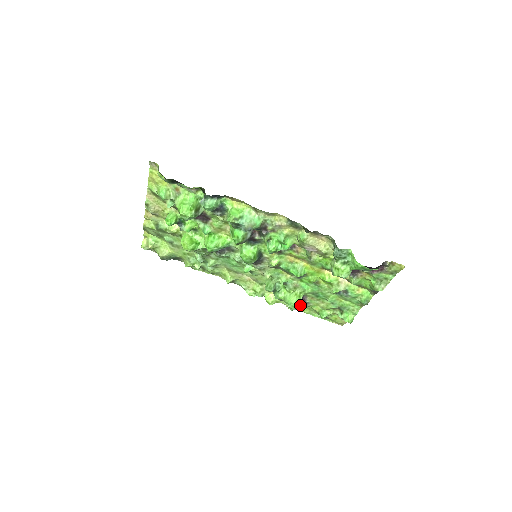
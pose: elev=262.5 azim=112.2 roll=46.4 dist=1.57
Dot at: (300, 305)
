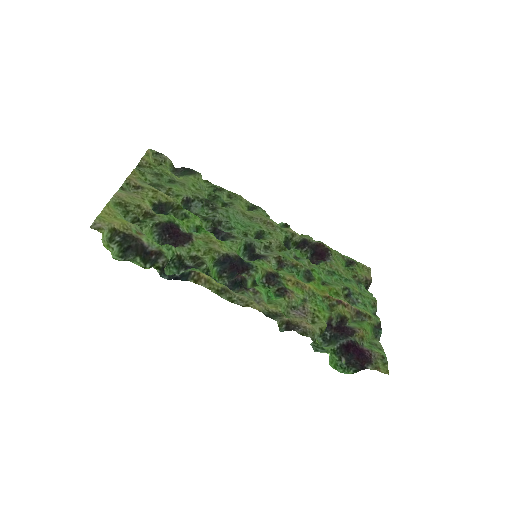
Dot at: (325, 249)
